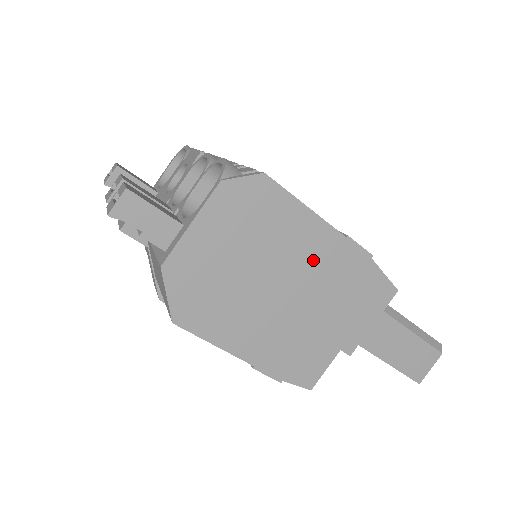
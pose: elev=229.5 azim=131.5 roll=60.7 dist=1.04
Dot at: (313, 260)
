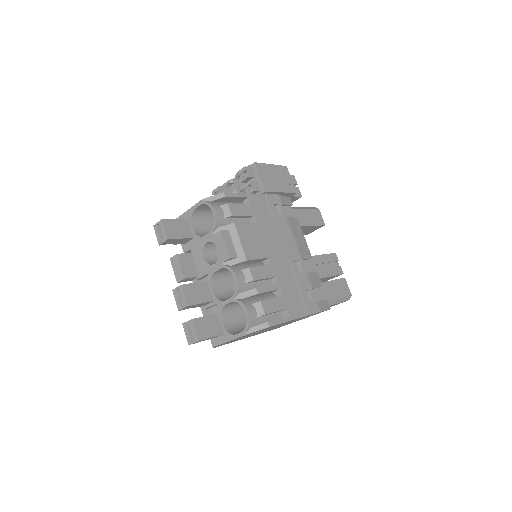
Dot at: occluded
